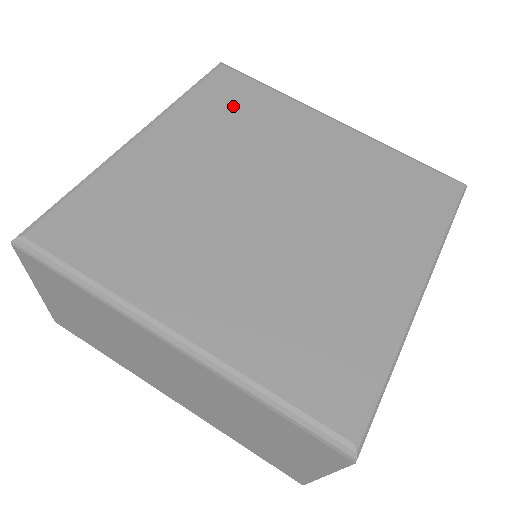
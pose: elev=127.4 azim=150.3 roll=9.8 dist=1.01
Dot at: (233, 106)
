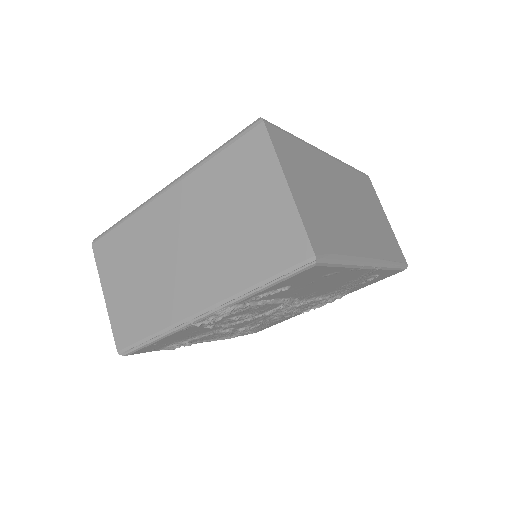
Dot at: occluded
